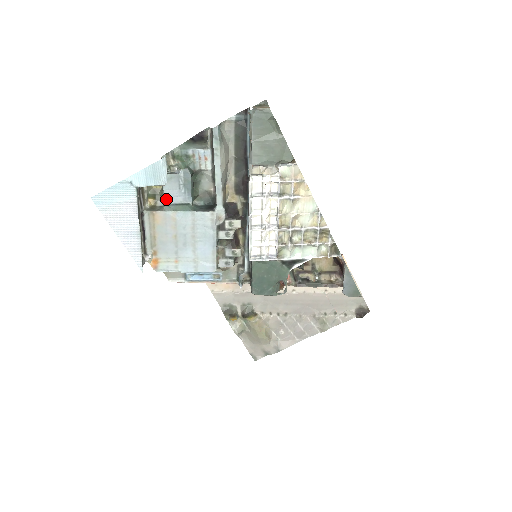
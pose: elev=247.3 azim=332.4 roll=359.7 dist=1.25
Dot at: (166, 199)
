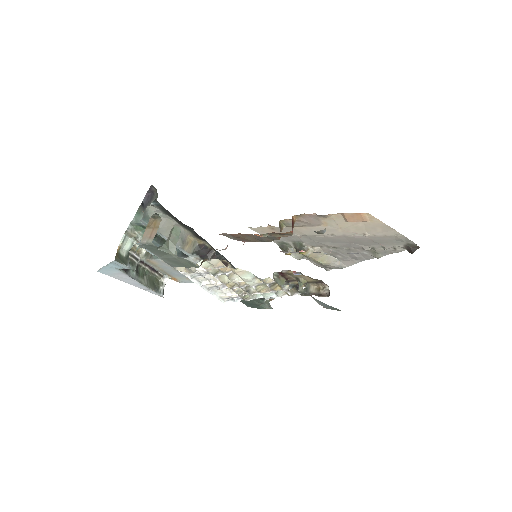
Dot at: (150, 252)
